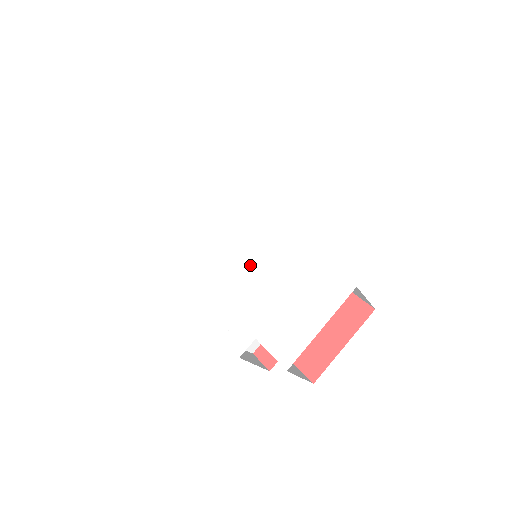
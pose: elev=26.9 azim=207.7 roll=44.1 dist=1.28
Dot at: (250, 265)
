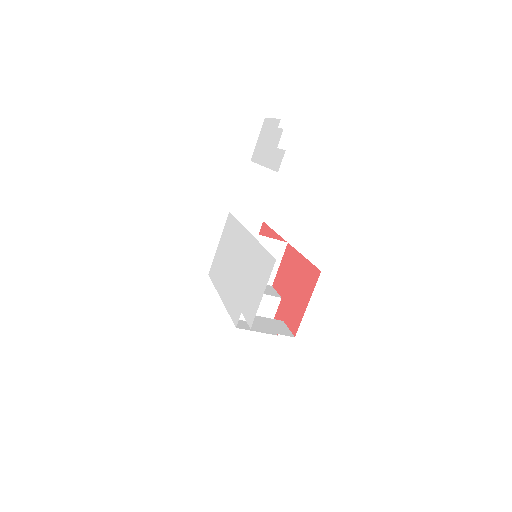
Dot at: (241, 264)
